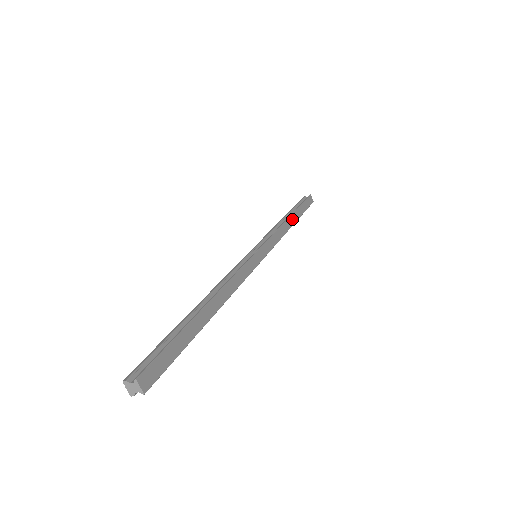
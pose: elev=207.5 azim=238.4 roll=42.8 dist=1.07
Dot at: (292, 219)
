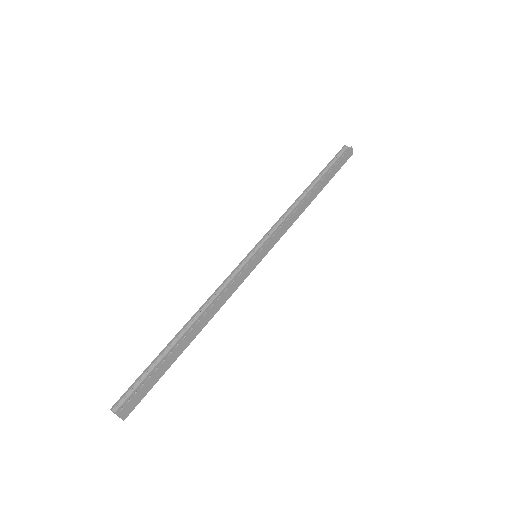
Dot at: (313, 194)
